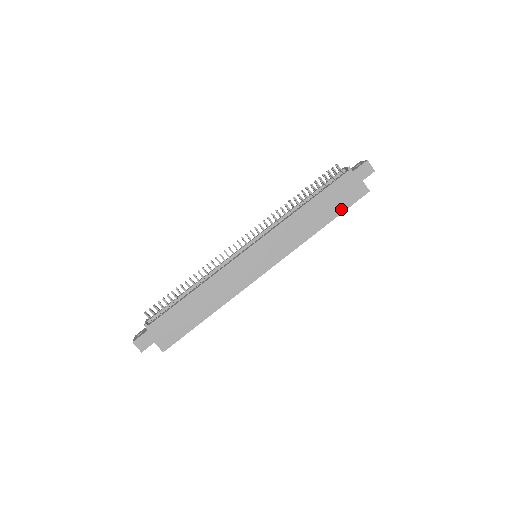
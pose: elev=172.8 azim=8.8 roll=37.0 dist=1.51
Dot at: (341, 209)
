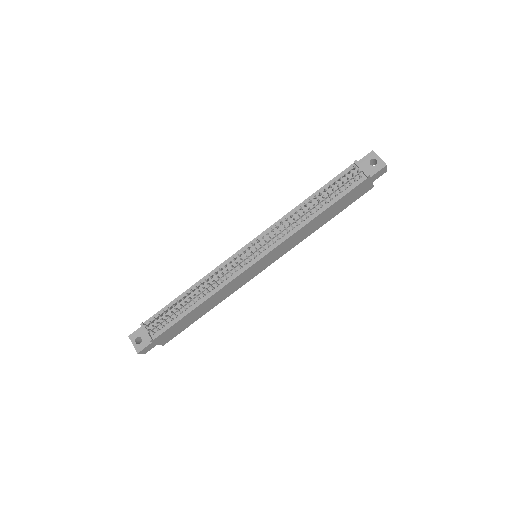
Dot at: (344, 208)
